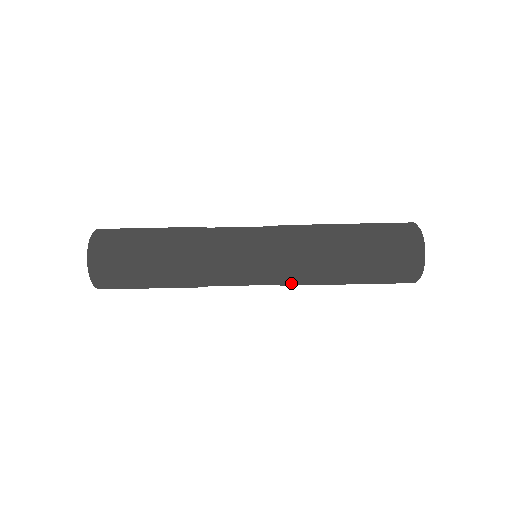
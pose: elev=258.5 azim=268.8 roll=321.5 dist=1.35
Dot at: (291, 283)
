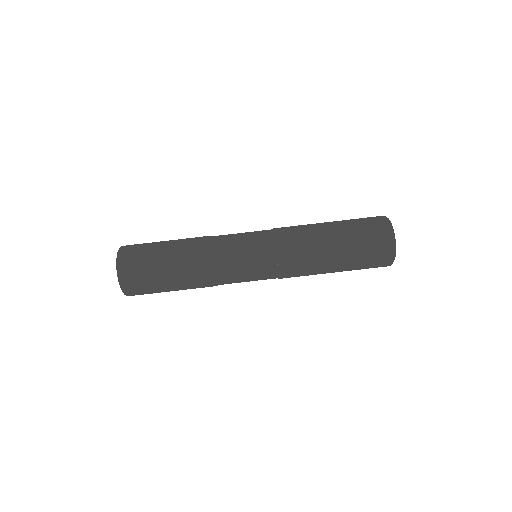
Dot at: occluded
